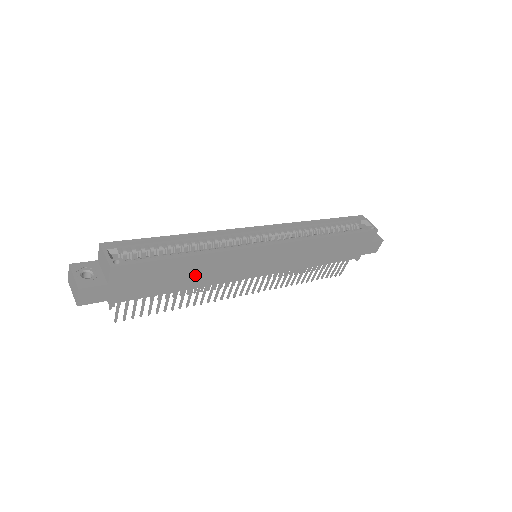
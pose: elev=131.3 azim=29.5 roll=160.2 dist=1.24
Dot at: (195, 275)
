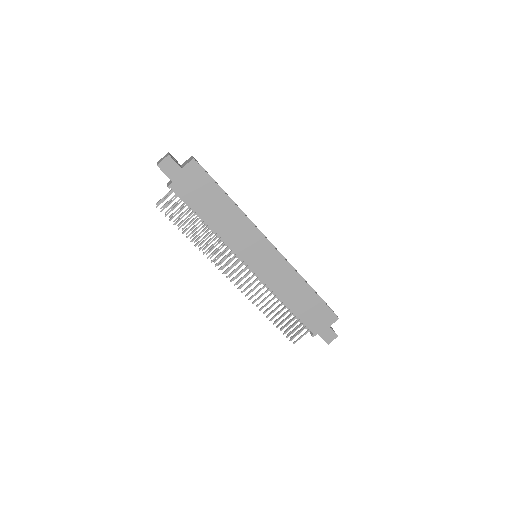
Dot at: (221, 218)
